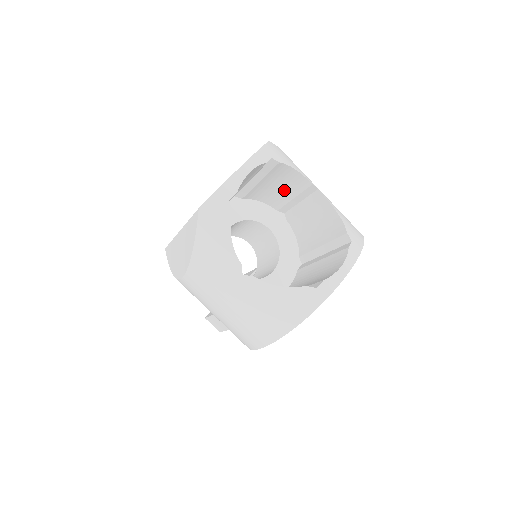
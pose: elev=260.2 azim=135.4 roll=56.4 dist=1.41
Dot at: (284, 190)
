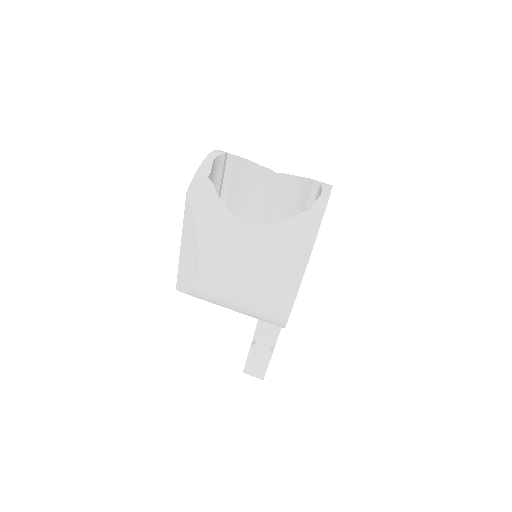
Dot at: (252, 193)
